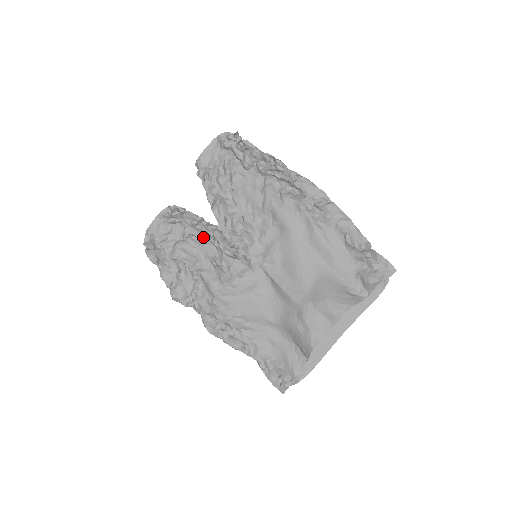
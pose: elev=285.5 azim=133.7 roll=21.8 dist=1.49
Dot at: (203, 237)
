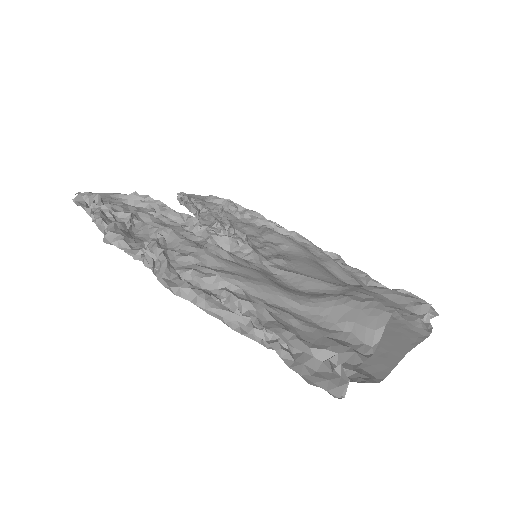
Dot at: occluded
